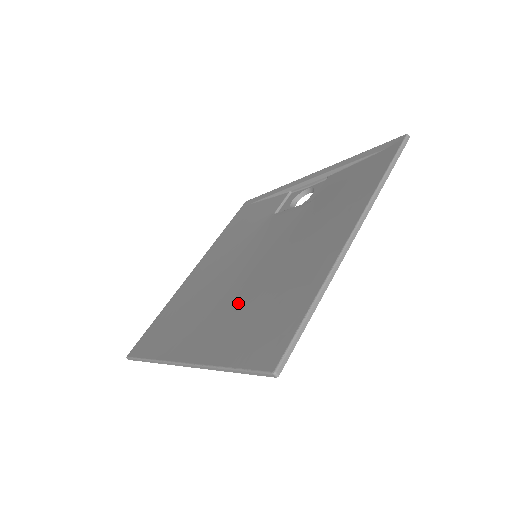
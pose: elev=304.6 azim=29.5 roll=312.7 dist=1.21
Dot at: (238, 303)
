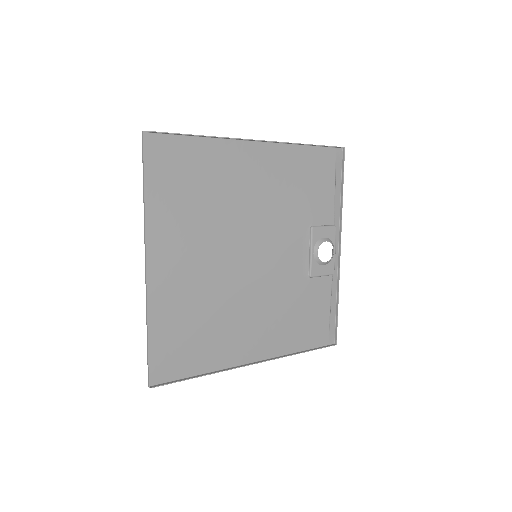
Dot at: (204, 233)
